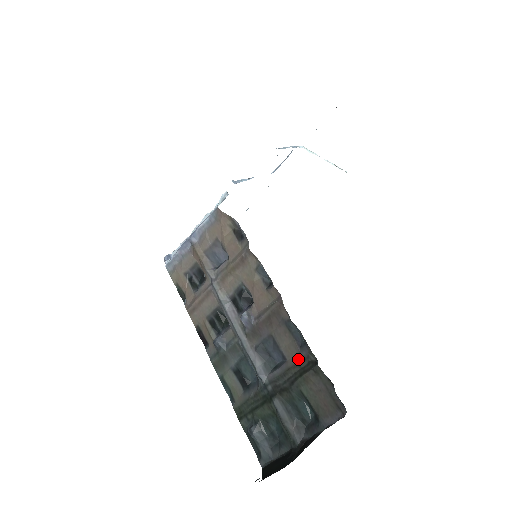
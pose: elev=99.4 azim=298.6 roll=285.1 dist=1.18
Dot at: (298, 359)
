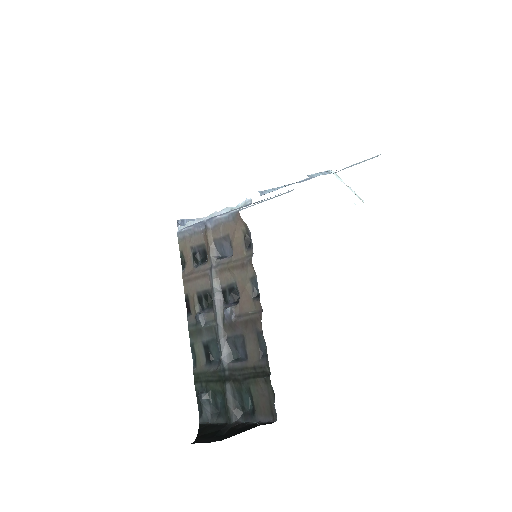
Dot at: (257, 364)
